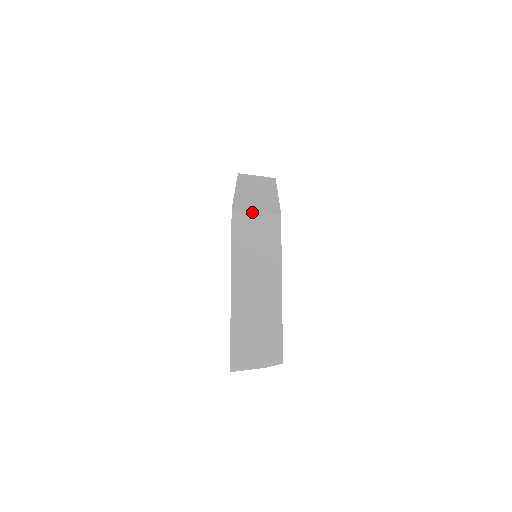
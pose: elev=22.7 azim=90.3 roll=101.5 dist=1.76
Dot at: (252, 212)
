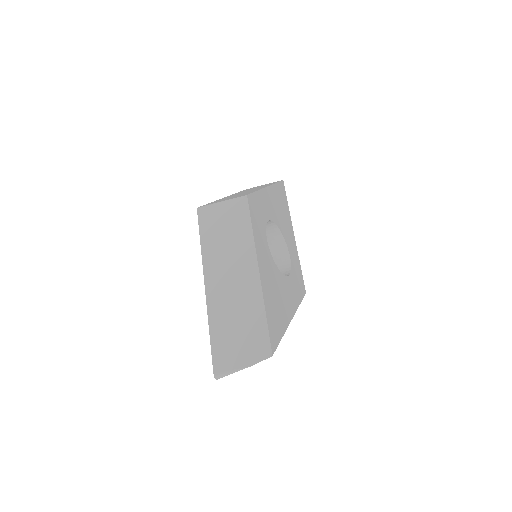
Dot at: (217, 203)
